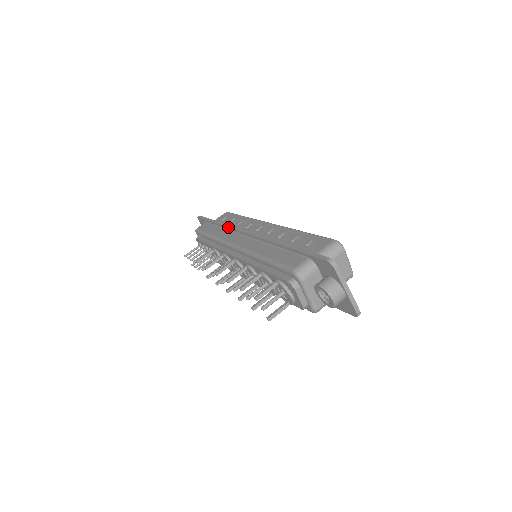
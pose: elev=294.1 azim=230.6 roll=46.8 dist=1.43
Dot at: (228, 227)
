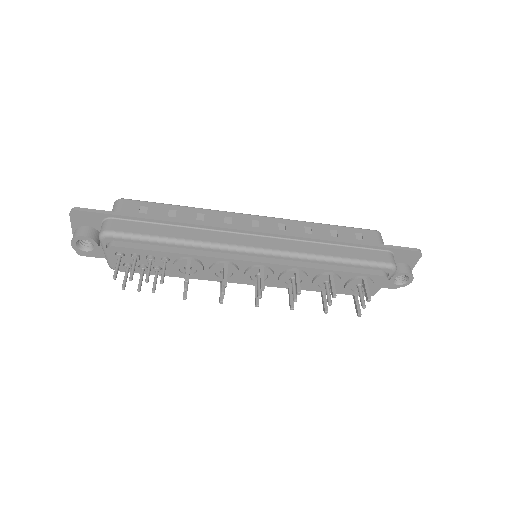
Dot at: (210, 226)
